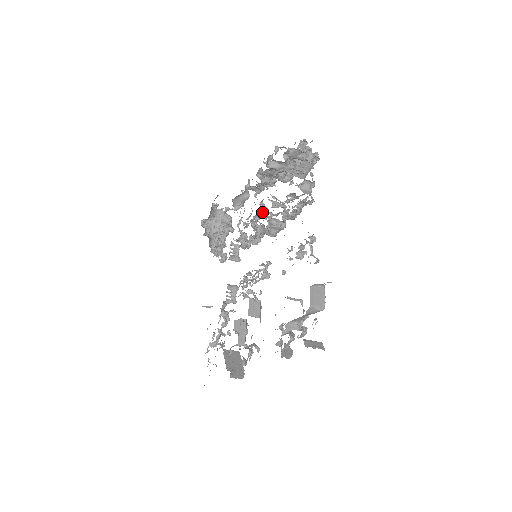
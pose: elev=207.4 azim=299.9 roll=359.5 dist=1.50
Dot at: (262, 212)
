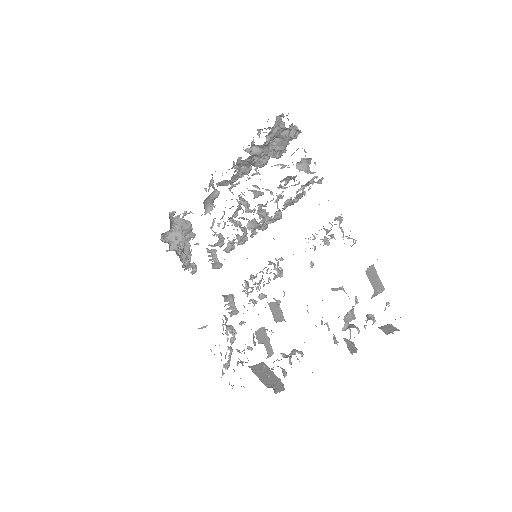
Dot at: (239, 206)
